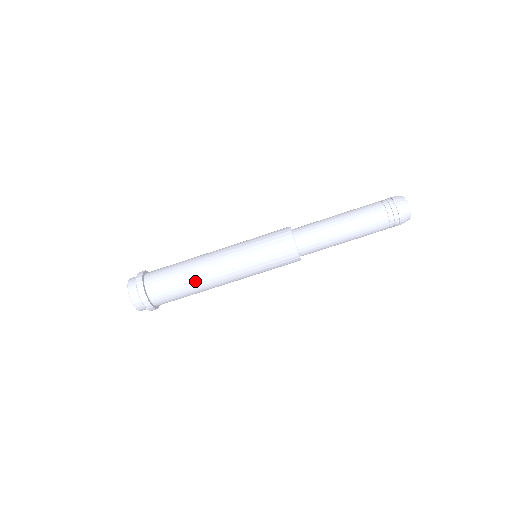
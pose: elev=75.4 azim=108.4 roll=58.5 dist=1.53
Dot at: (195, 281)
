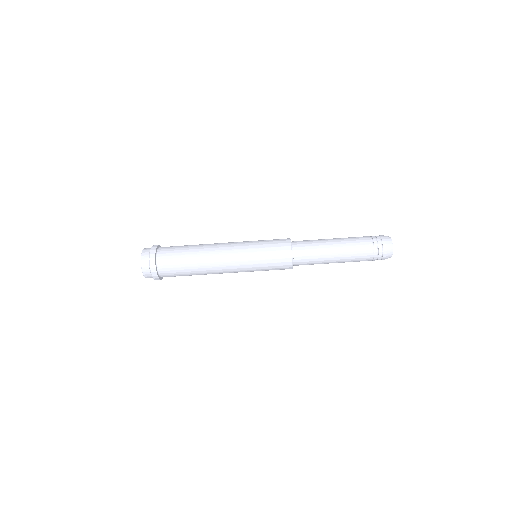
Dot at: (199, 257)
